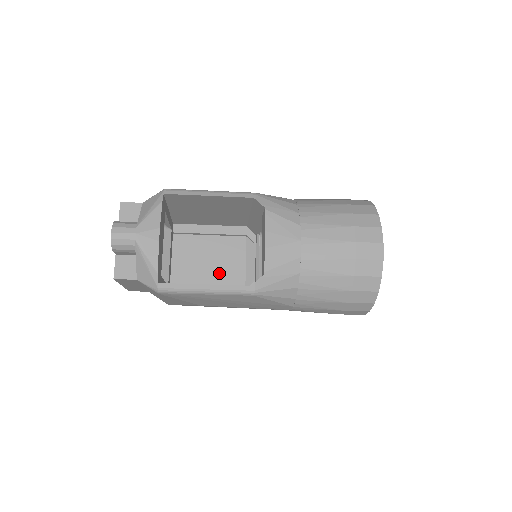
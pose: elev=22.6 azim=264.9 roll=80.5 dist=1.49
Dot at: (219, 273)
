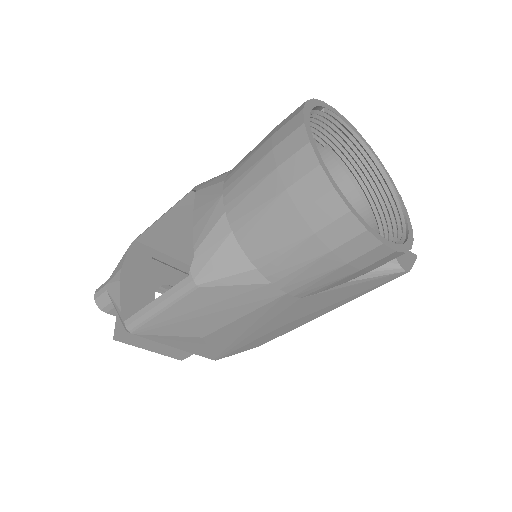
Dot at: occluded
